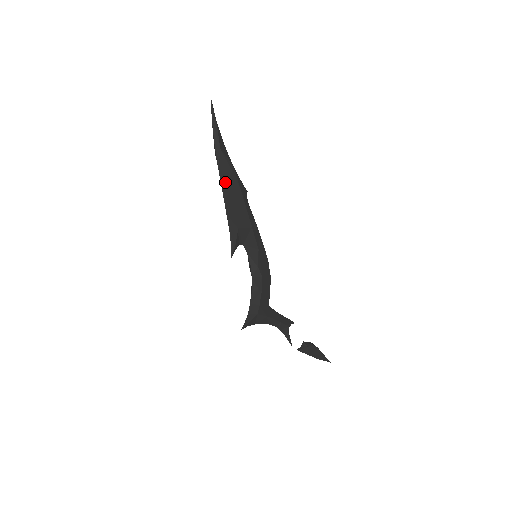
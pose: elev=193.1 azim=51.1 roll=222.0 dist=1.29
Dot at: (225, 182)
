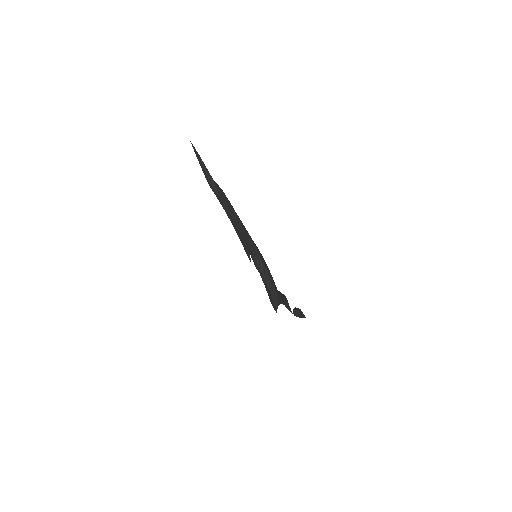
Dot at: (225, 206)
